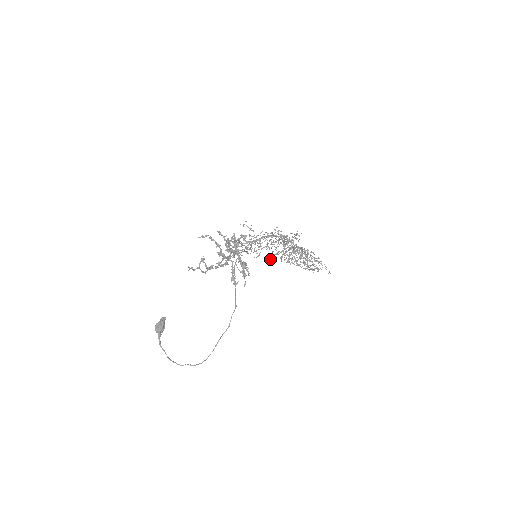
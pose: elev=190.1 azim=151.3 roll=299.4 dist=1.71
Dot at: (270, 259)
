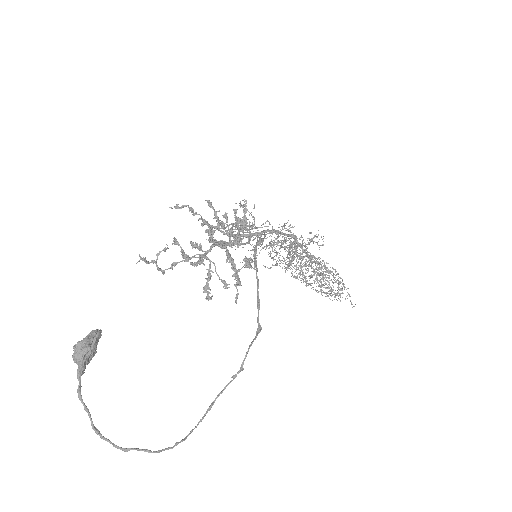
Dot at: (270, 267)
